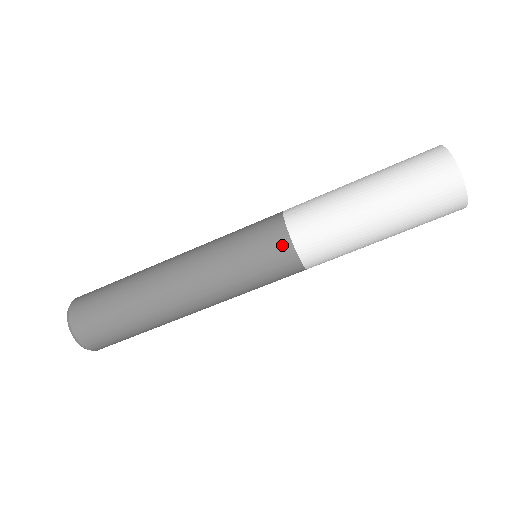
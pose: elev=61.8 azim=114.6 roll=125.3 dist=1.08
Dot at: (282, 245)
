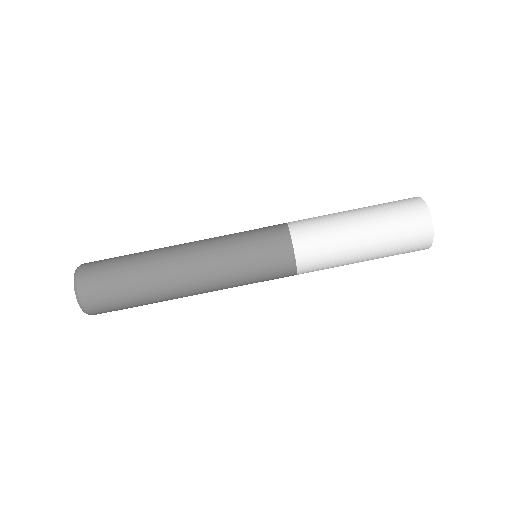
Dot at: (279, 226)
